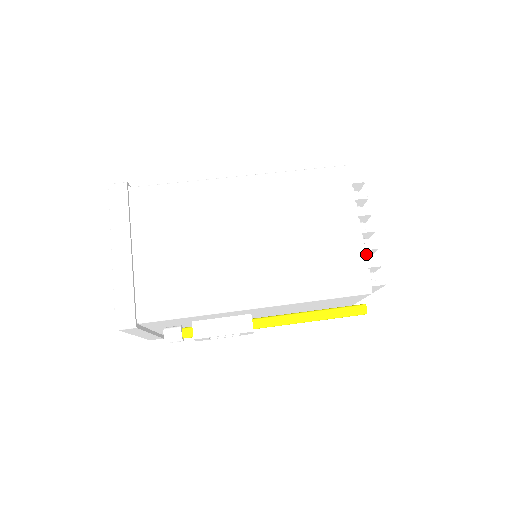
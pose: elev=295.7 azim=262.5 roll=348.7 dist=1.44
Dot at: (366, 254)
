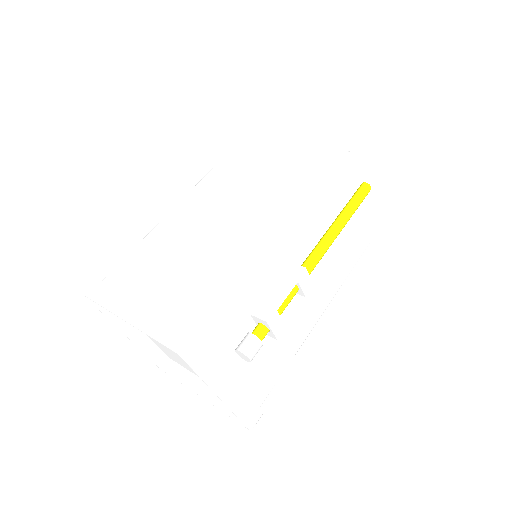
Dot at: occluded
